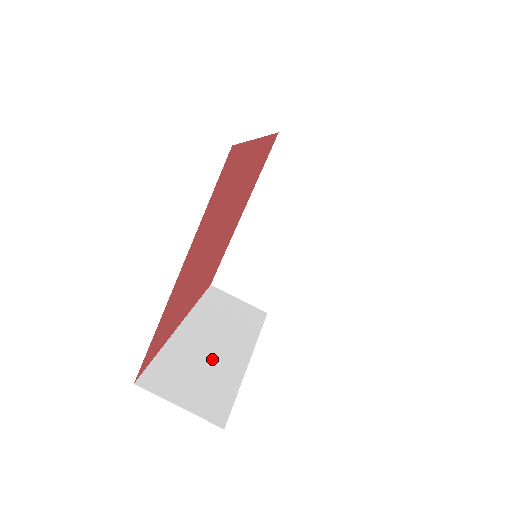
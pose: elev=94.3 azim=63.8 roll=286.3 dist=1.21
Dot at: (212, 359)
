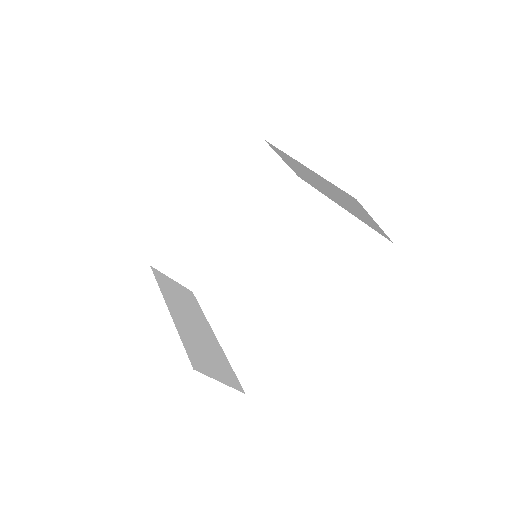
Dot at: (213, 240)
